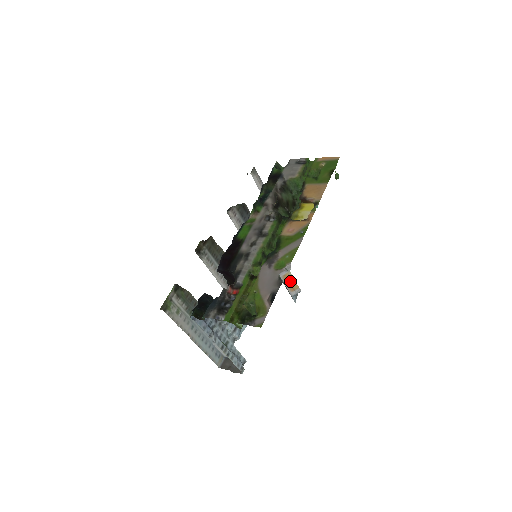
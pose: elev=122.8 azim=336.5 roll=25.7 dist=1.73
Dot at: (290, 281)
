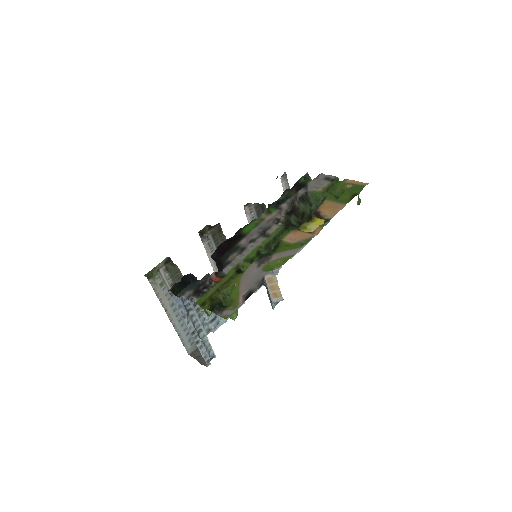
Dot at: (274, 286)
